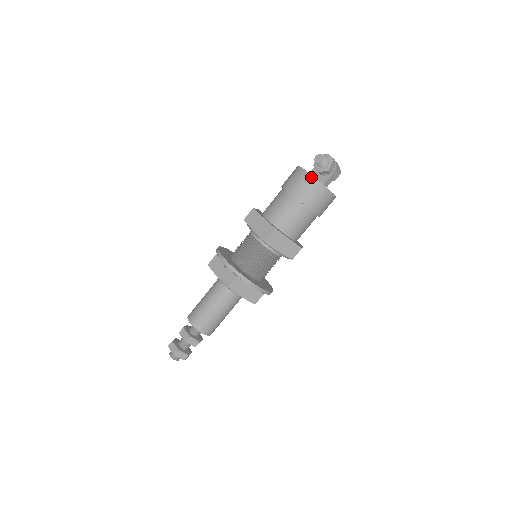
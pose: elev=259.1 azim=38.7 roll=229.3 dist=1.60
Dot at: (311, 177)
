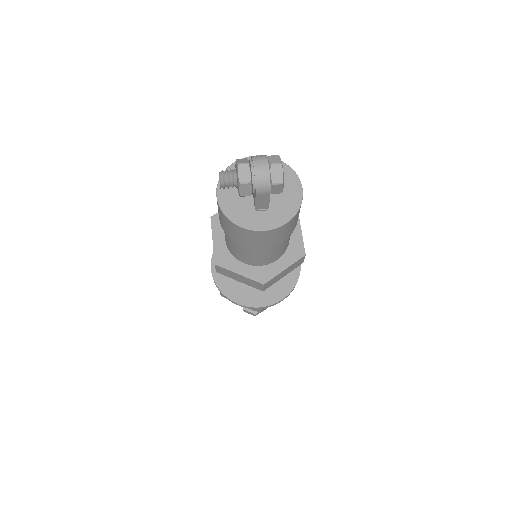
Dot at: (219, 209)
